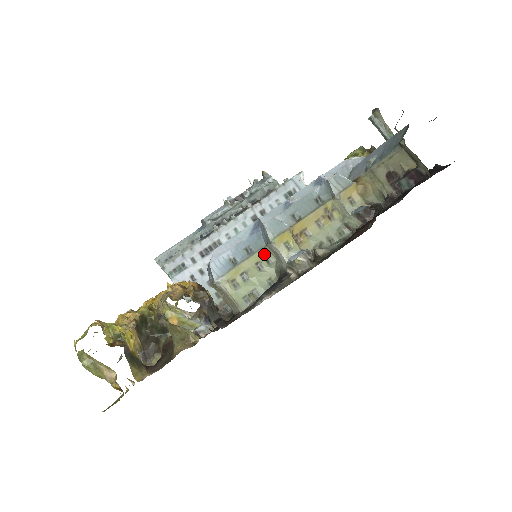
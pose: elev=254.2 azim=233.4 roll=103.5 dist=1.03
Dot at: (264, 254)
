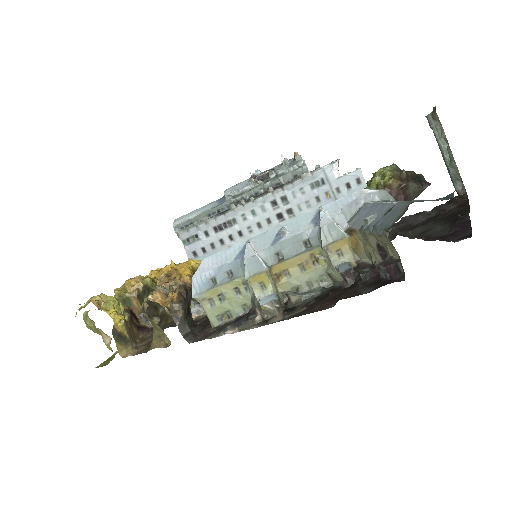
Dot at: (243, 281)
